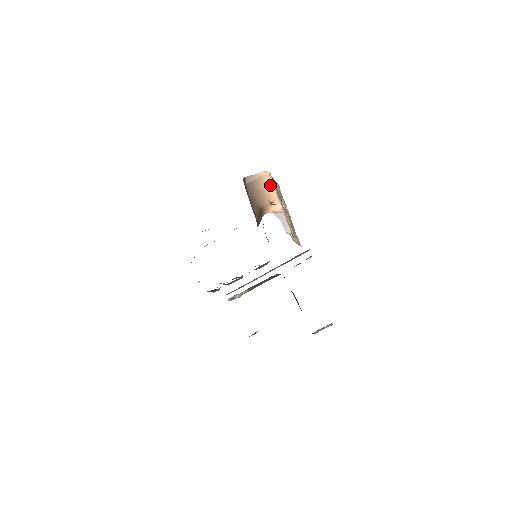
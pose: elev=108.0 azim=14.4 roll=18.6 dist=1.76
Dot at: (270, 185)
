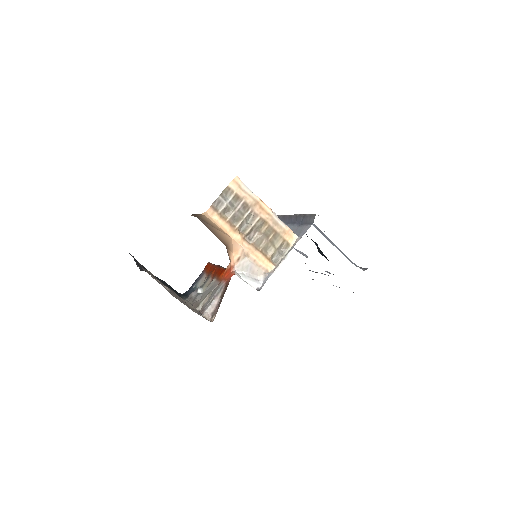
Dot at: (217, 227)
